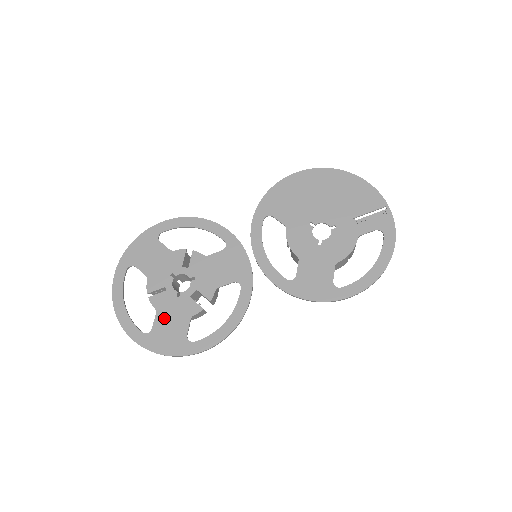
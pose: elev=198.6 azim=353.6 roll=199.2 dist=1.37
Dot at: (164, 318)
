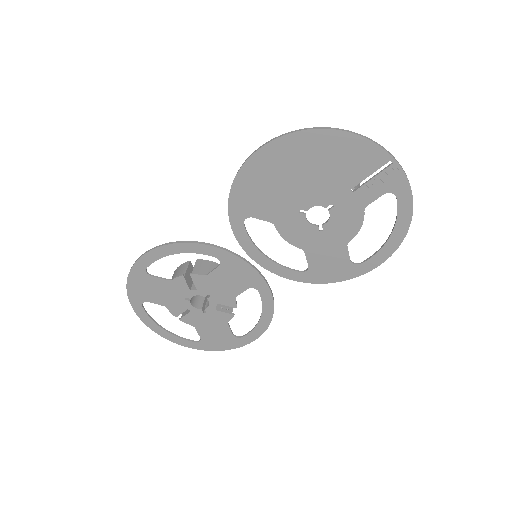
Dot at: (205, 329)
